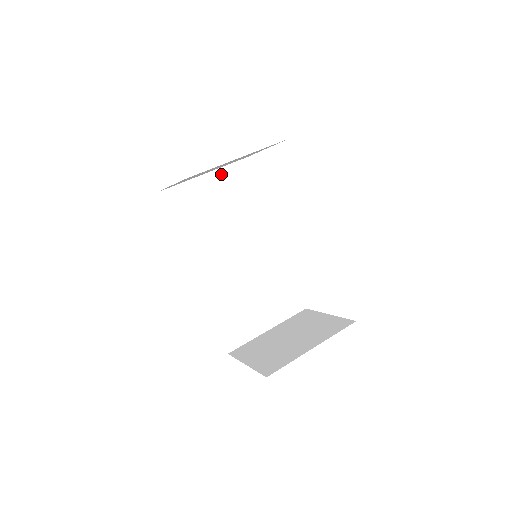
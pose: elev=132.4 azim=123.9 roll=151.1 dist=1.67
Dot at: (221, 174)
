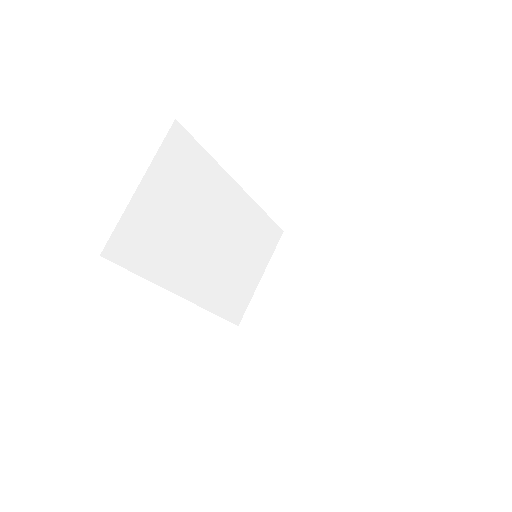
Dot at: (157, 168)
